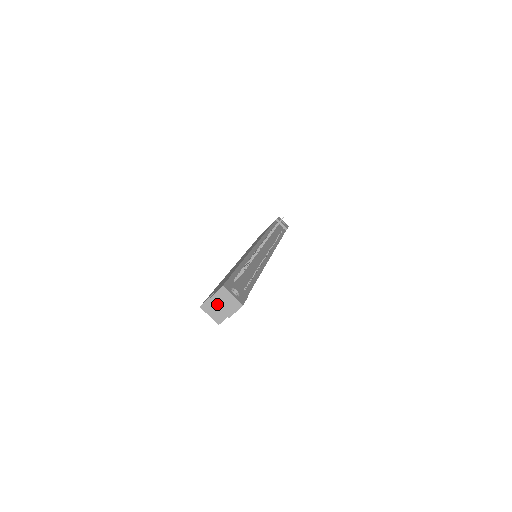
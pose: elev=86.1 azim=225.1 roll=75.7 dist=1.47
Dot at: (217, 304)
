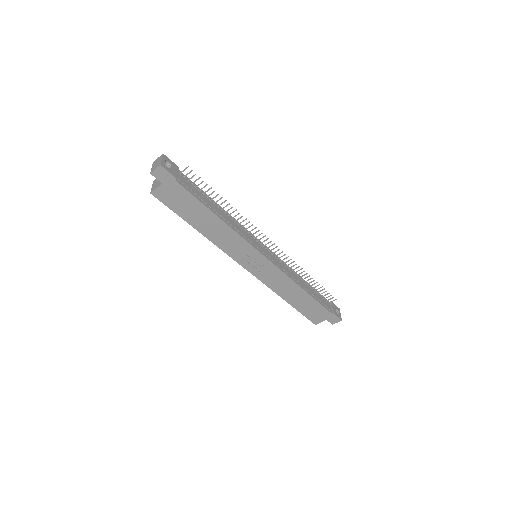
Dot at: (153, 165)
